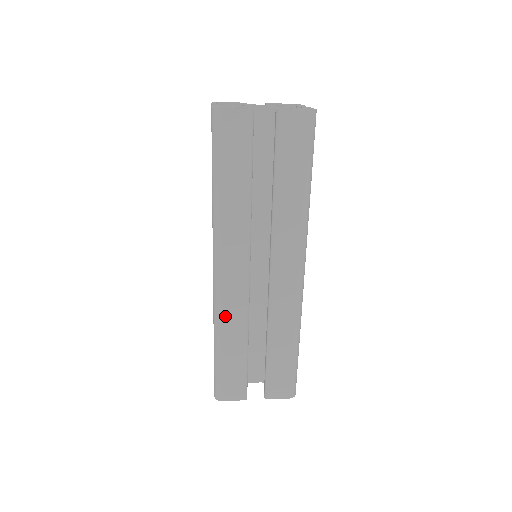
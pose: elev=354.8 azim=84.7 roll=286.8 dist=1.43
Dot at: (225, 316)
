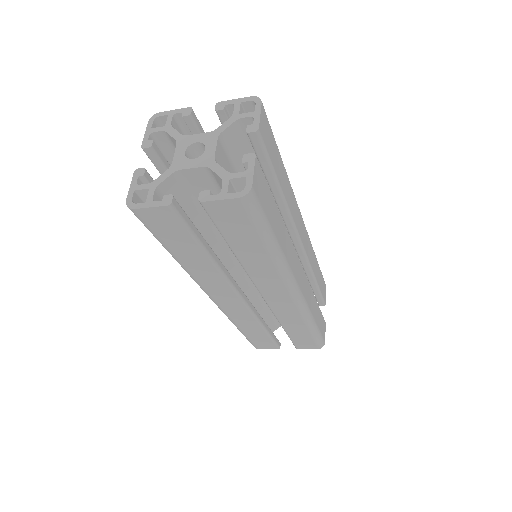
Dot at: (234, 318)
